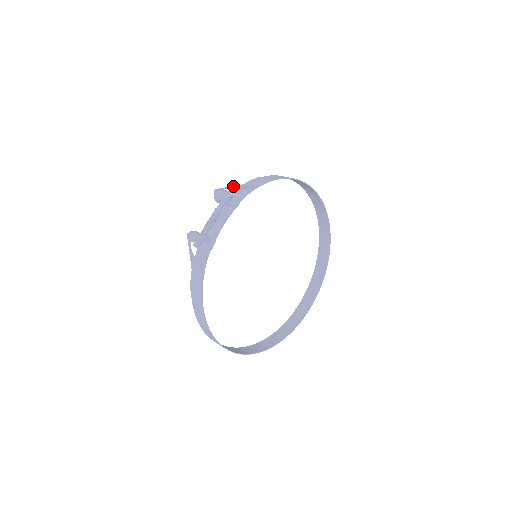
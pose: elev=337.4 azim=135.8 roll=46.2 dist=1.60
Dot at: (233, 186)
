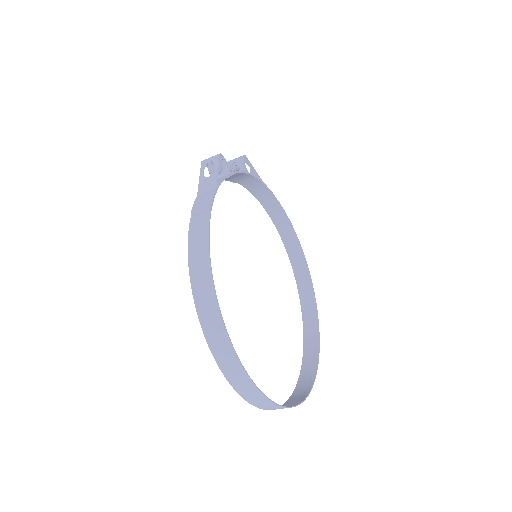
Dot at: occluded
